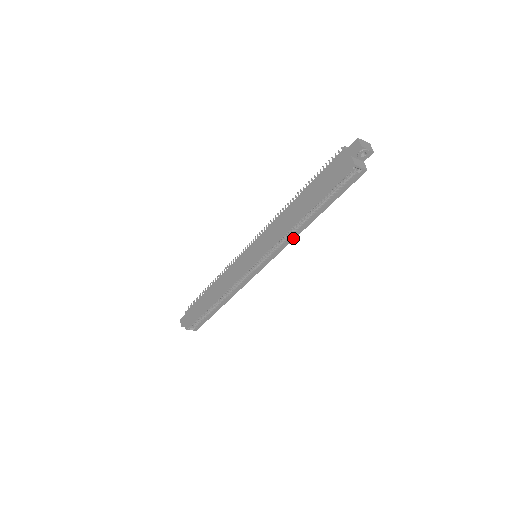
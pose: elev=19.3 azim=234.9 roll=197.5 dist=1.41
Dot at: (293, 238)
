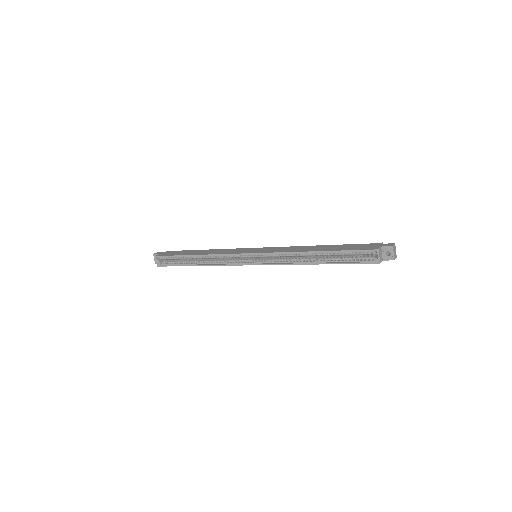
Dot at: (292, 263)
